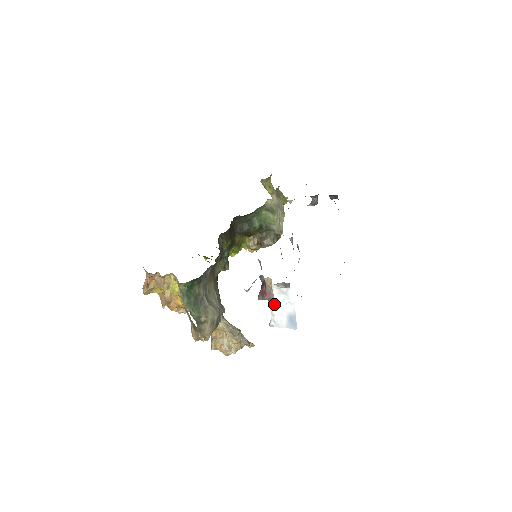
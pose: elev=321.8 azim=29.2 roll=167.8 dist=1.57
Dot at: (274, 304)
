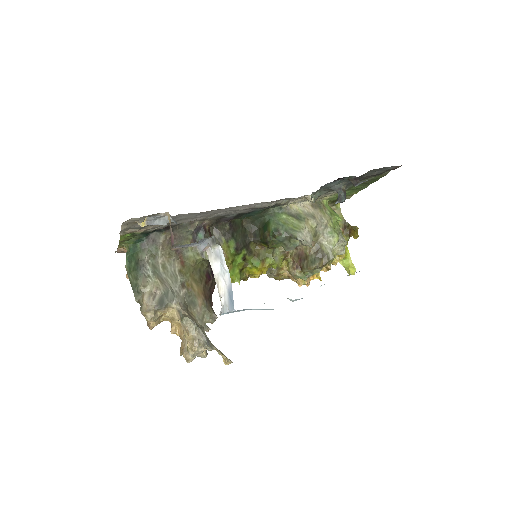
Dot at: (218, 278)
